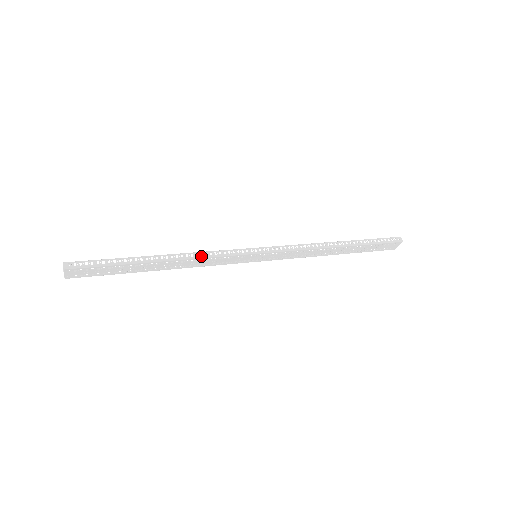
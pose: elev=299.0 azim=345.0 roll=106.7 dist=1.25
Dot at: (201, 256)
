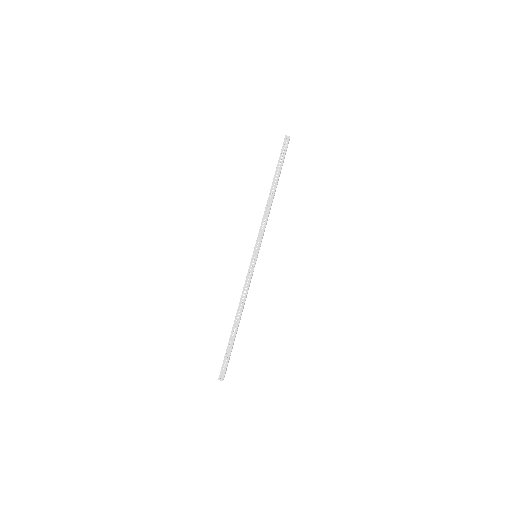
Dot at: (245, 296)
